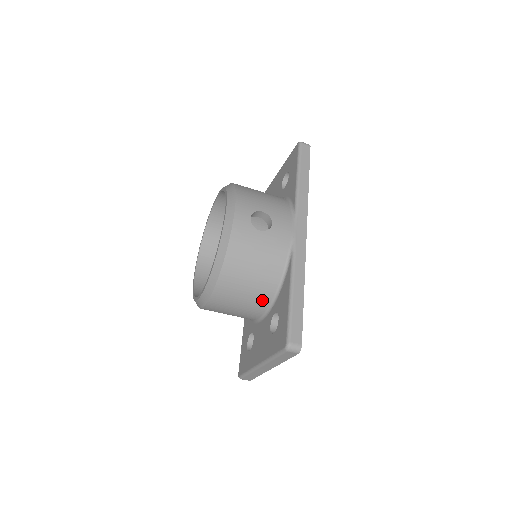
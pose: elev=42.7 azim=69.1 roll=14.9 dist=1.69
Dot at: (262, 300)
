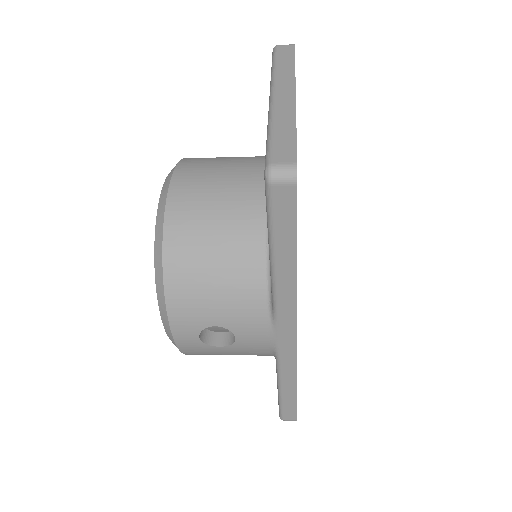
Dot at: occluded
